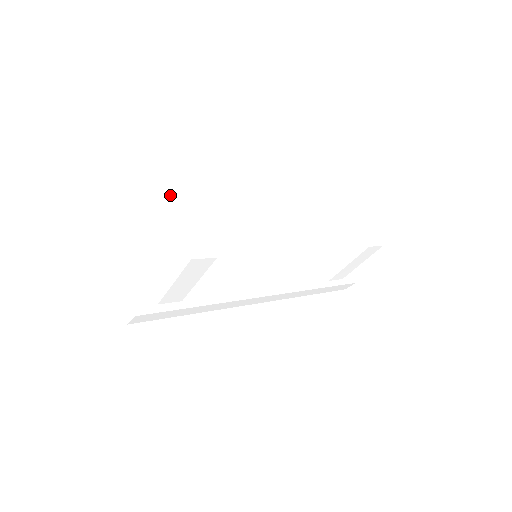
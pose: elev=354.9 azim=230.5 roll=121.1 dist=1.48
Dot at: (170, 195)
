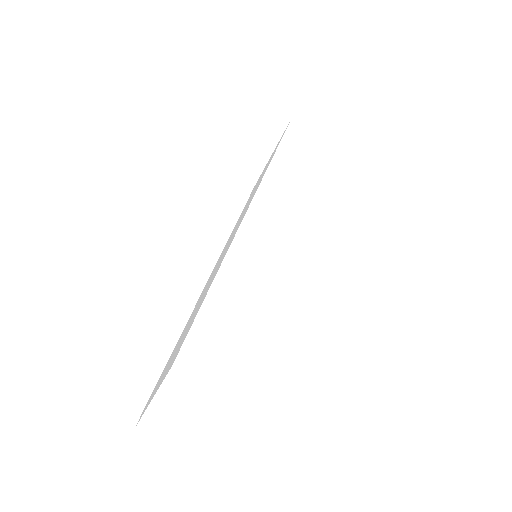
Dot at: (322, 416)
